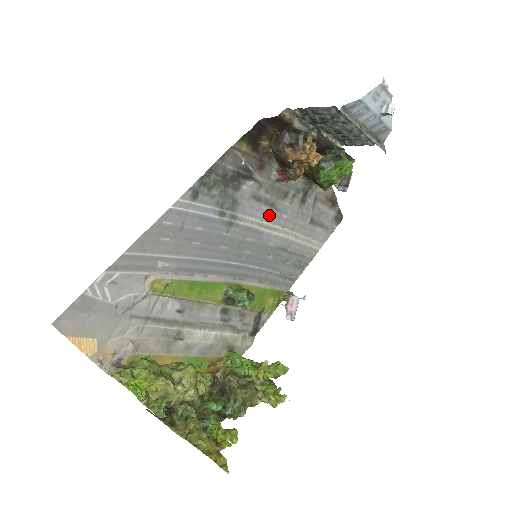
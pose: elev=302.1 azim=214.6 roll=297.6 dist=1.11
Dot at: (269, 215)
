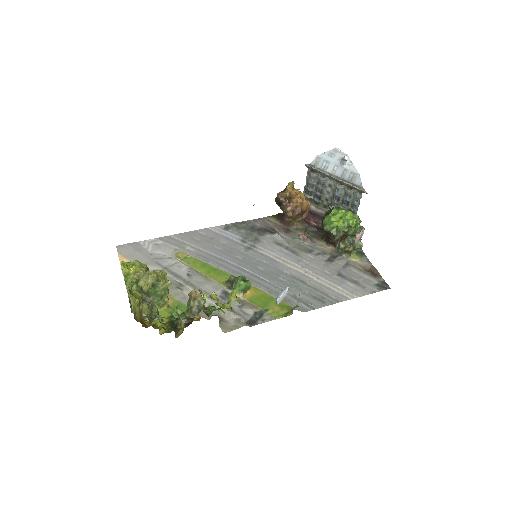
Dot at: (288, 256)
